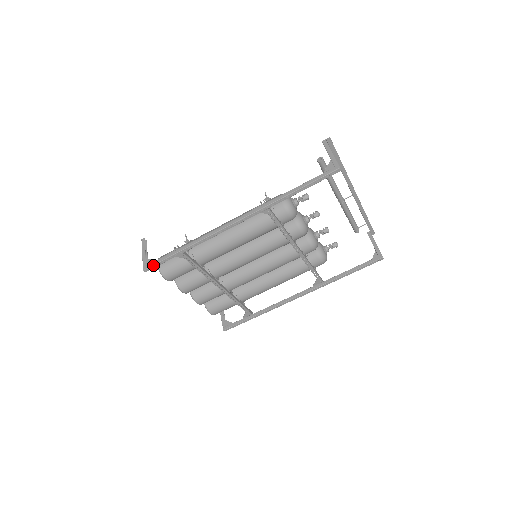
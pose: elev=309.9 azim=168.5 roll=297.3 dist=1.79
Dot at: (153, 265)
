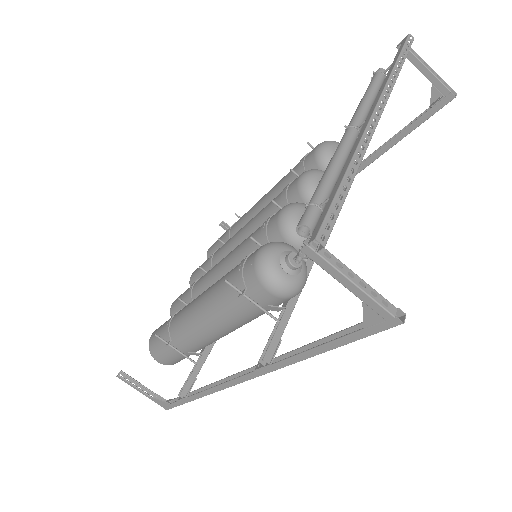
Dot at: occluded
